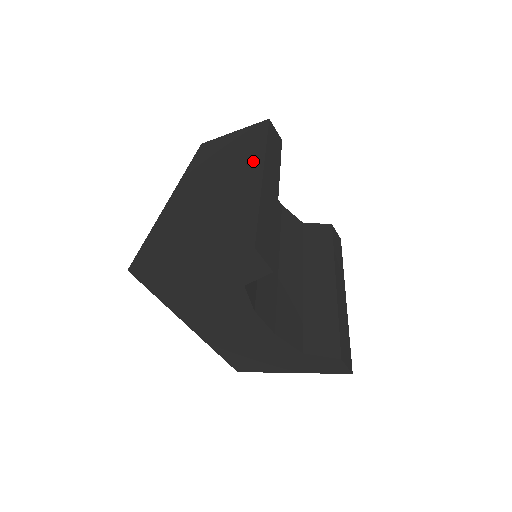
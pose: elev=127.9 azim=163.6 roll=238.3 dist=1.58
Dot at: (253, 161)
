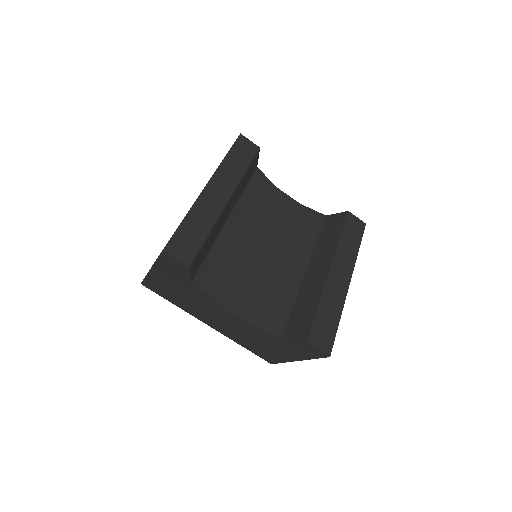
Dot at: occluded
